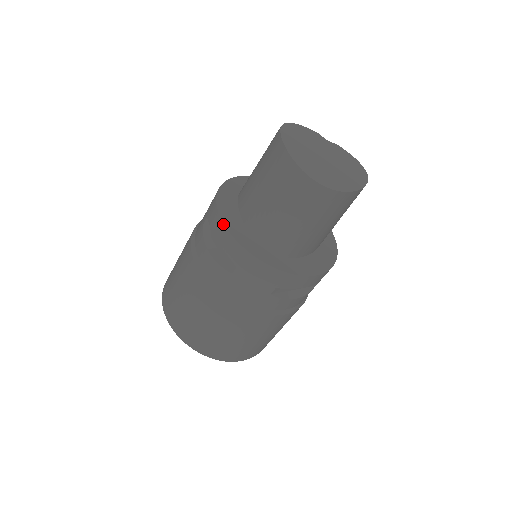
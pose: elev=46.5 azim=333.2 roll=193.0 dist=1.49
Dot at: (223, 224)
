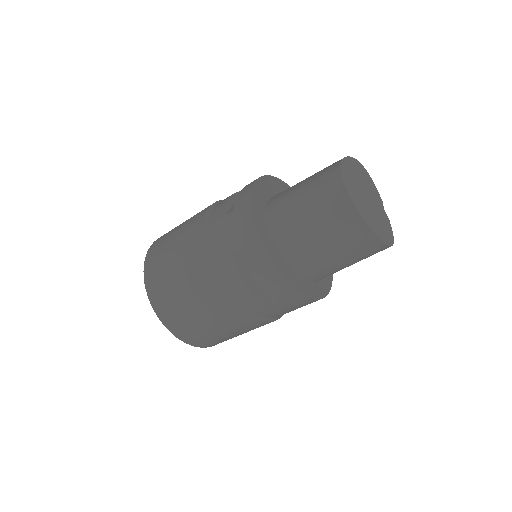
Dot at: (256, 179)
